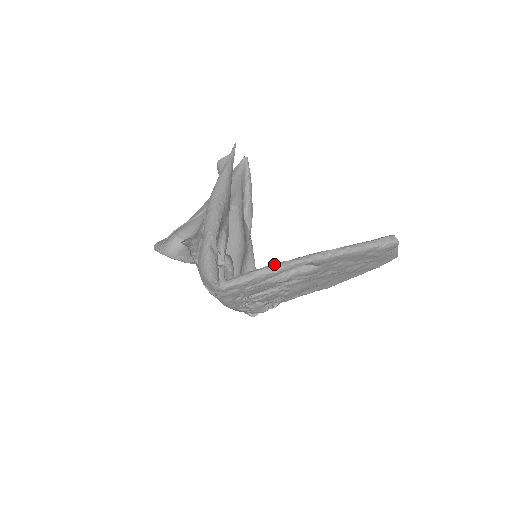
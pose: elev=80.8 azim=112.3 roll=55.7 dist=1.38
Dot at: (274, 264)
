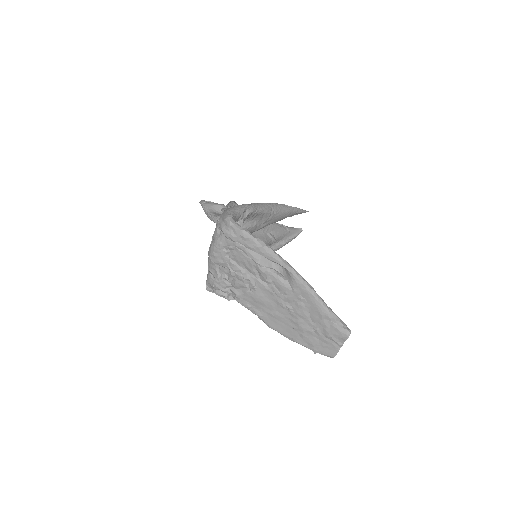
Dot at: occluded
